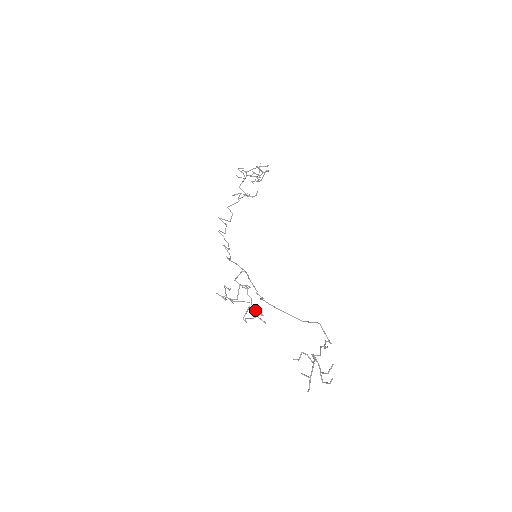
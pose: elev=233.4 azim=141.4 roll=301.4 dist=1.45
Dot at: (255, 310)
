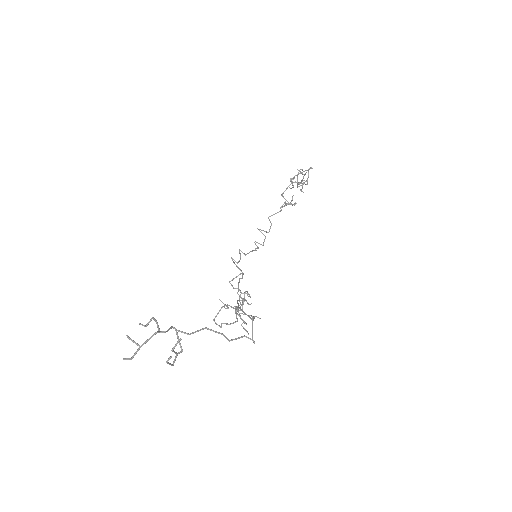
Dot at: (236, 315)
